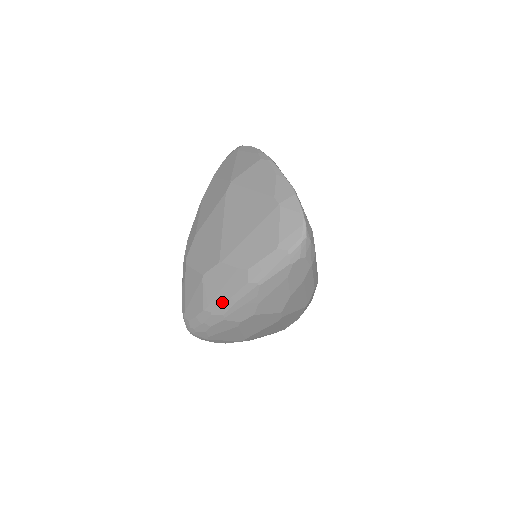
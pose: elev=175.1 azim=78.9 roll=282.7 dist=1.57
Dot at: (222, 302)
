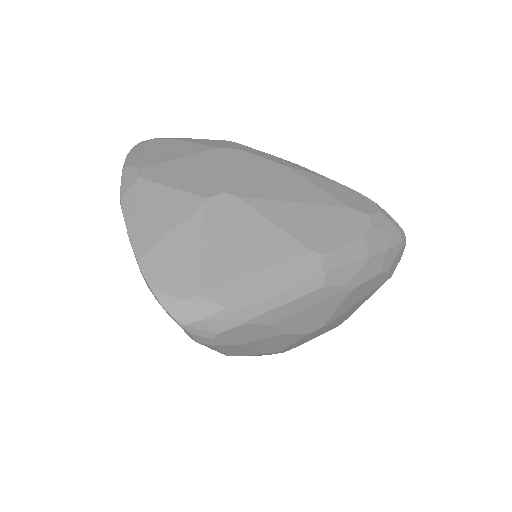
Dot at: occluded
